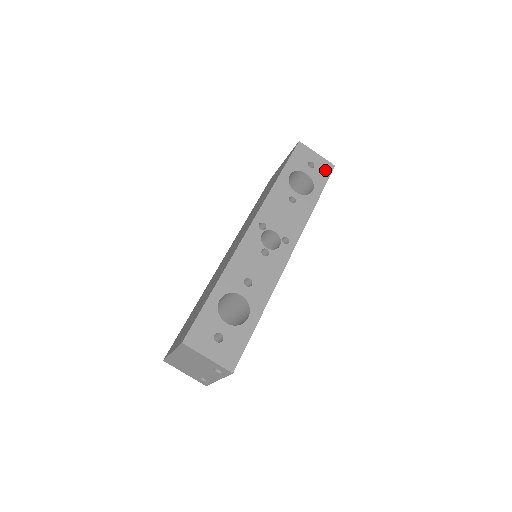
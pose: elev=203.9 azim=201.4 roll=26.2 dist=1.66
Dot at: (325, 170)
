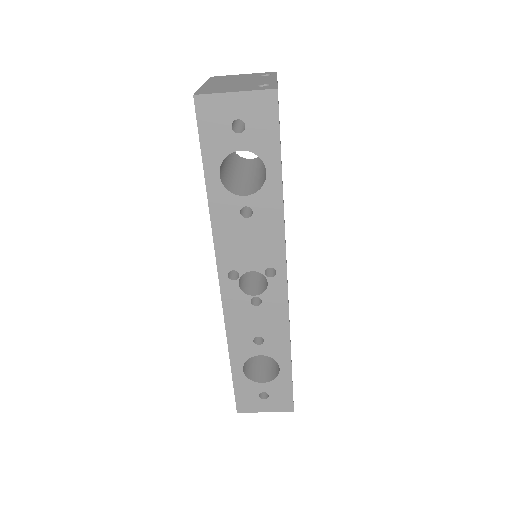
Dot at: (265, 115)
